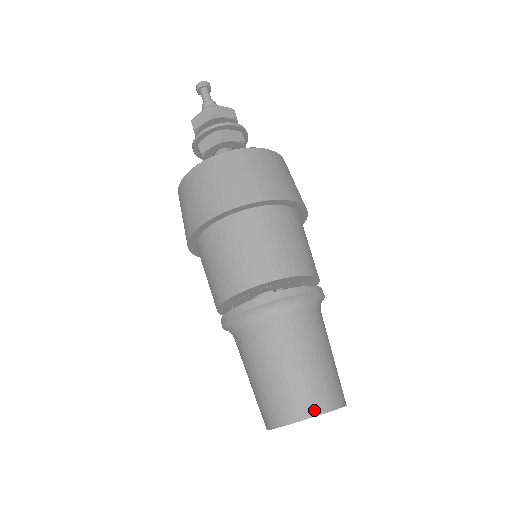
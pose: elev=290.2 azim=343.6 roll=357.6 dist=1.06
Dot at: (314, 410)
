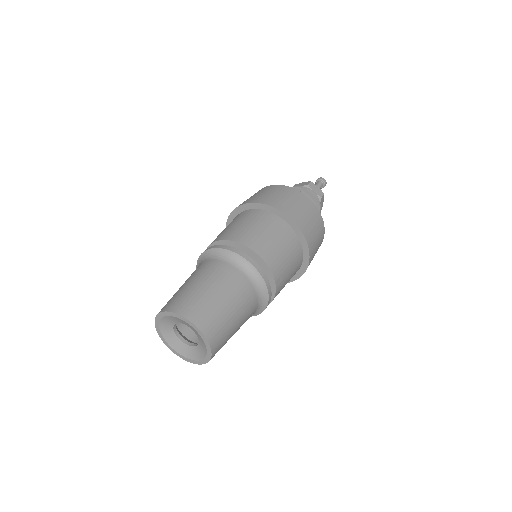
Dot at: (188, 314)
